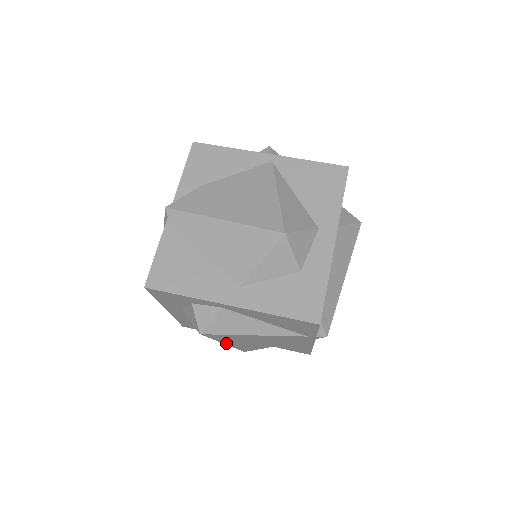
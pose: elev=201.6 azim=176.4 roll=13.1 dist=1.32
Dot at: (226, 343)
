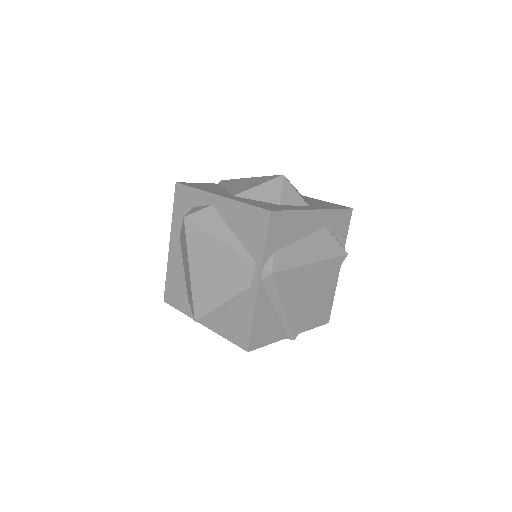
Dot at: (191, 267)
